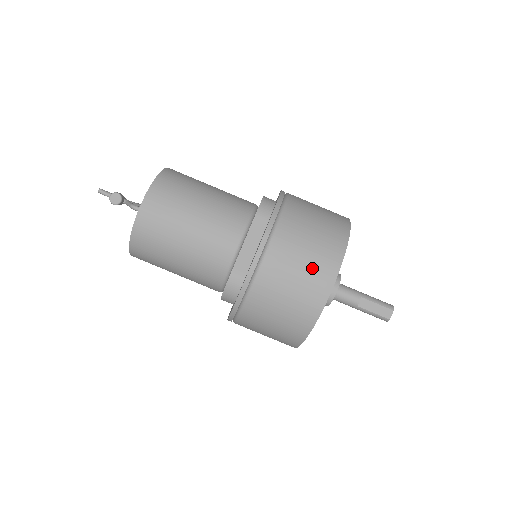
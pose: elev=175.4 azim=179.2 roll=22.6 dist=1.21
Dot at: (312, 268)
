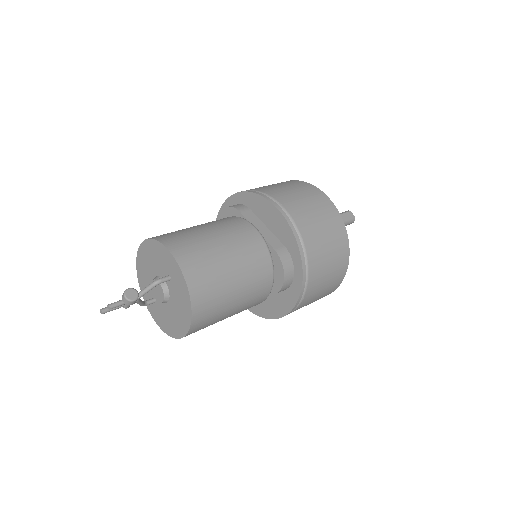
Dot at: (313, 200)
